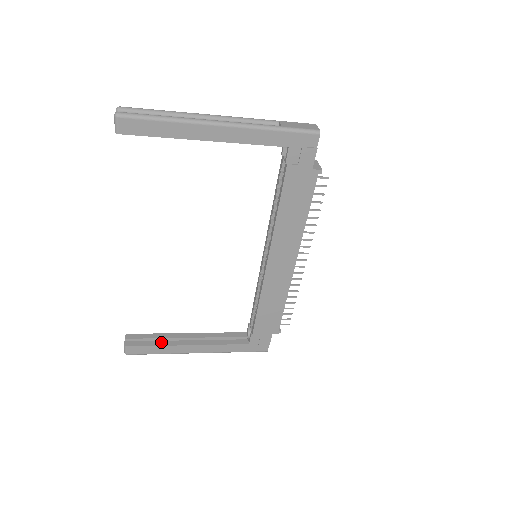
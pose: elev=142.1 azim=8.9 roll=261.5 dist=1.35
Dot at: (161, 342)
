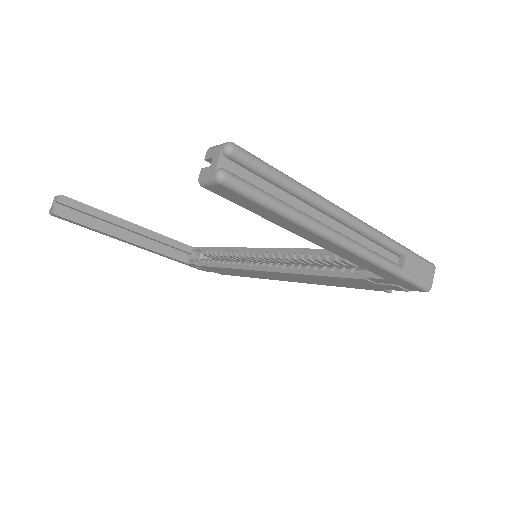
Dot at: (98, 224)
